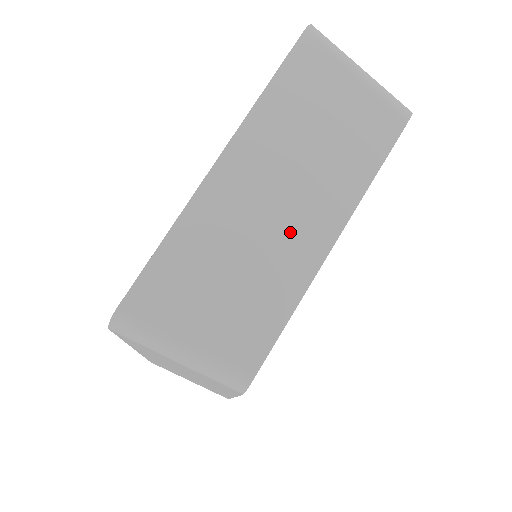
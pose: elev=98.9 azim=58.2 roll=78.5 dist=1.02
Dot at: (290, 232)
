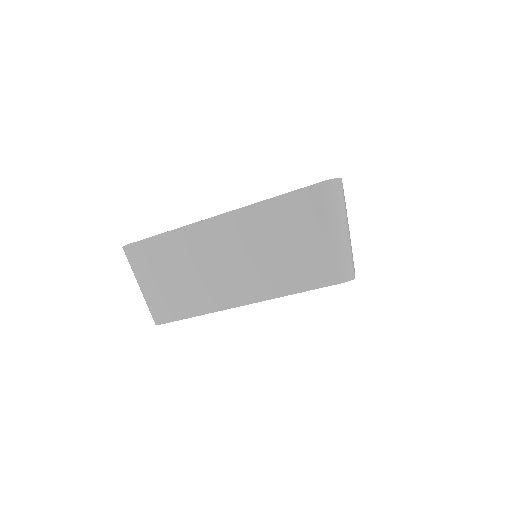
Dot at: (224, 281)
